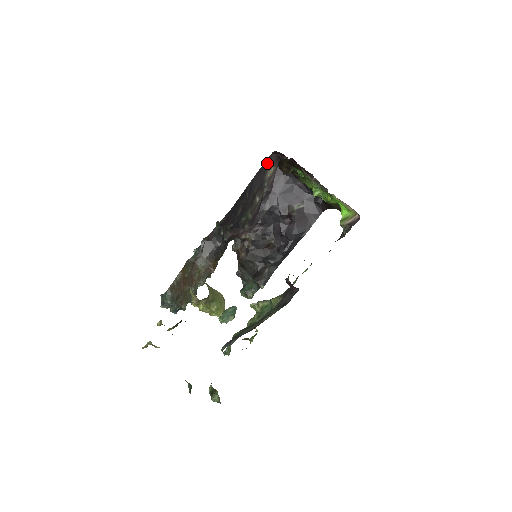
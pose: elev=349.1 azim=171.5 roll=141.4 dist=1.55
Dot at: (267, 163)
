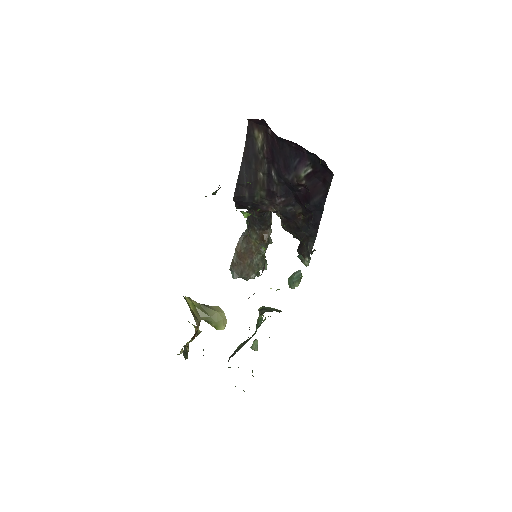
Dot at: (250, 133)
